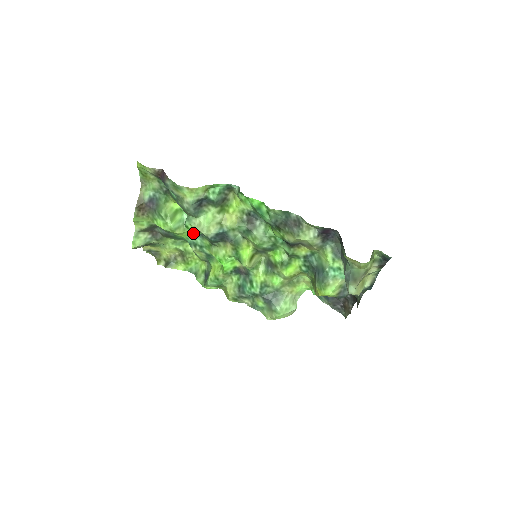
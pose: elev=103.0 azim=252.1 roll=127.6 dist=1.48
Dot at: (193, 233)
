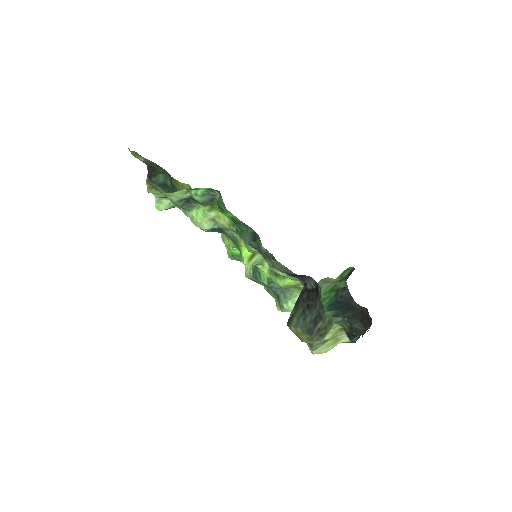
Dot at: occluded
